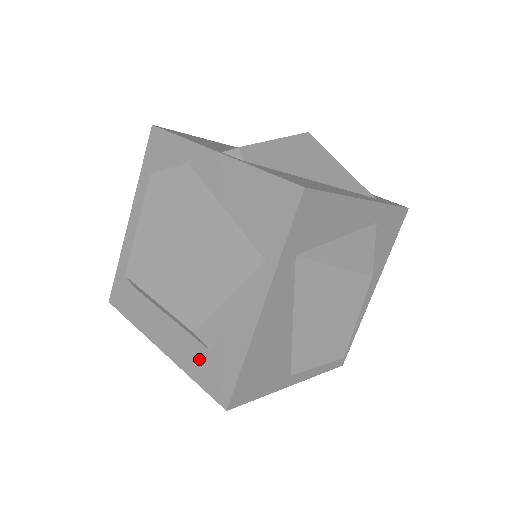
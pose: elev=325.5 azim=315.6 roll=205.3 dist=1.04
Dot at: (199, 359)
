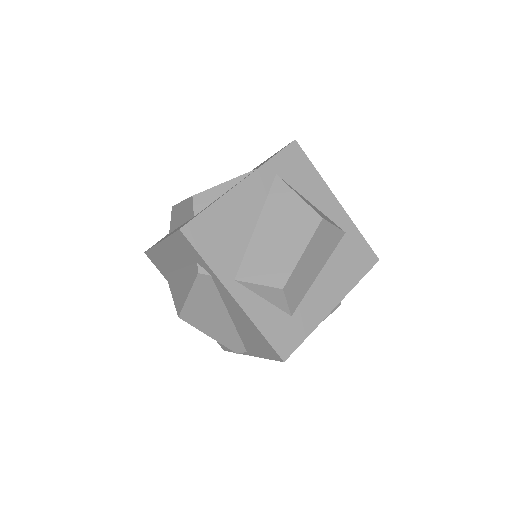
Dot at: occluded
